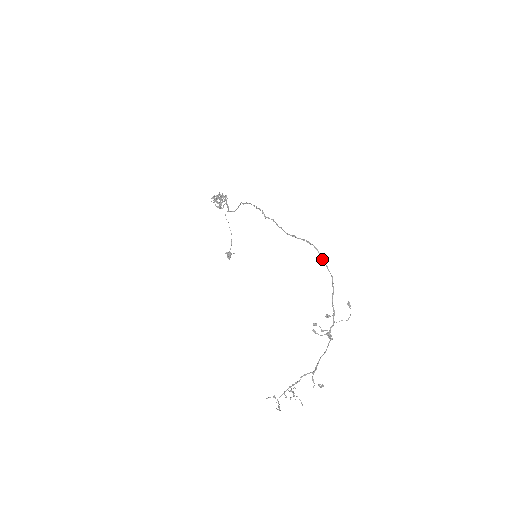
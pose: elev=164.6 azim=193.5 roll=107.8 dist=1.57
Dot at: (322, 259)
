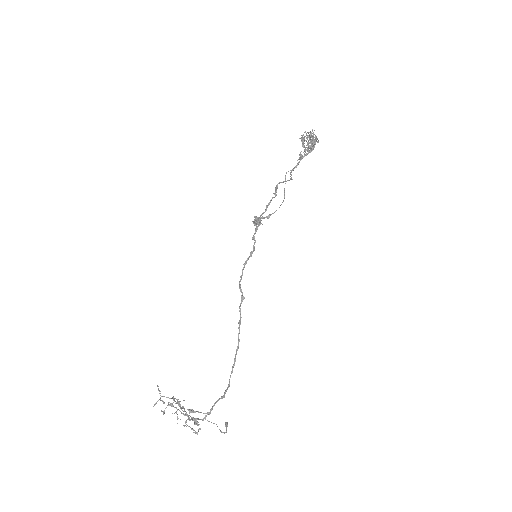
Dot at: occluded
